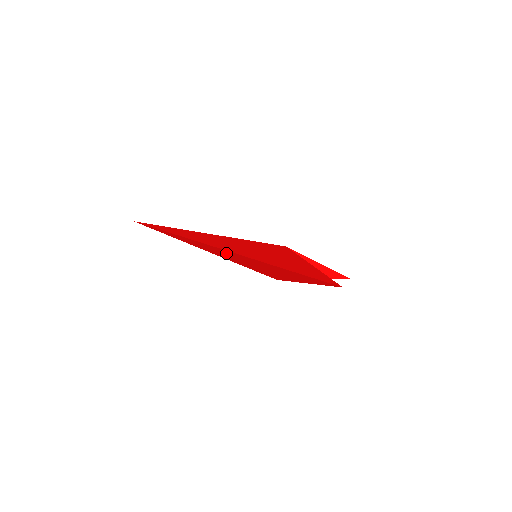
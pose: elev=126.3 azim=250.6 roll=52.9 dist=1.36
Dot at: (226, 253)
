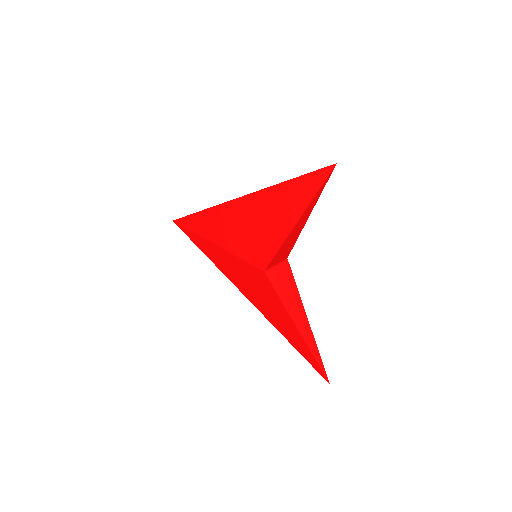
Dot at: (238, 213)
